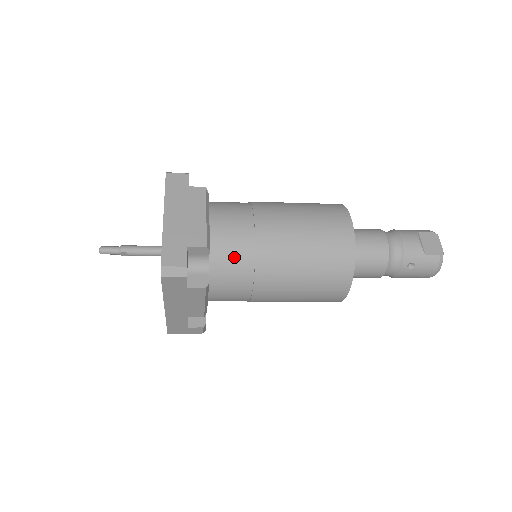
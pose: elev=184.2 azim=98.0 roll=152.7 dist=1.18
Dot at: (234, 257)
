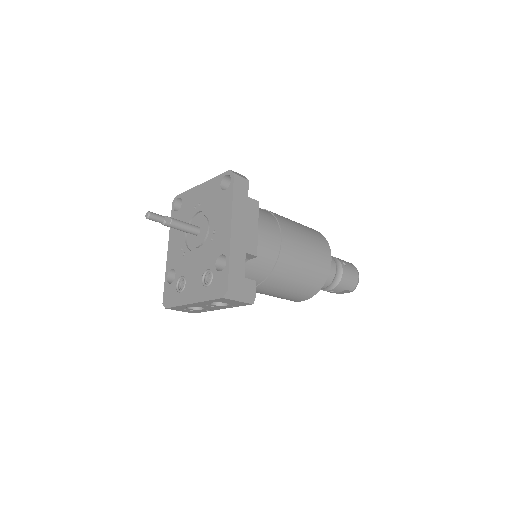
Dot at: occluded
